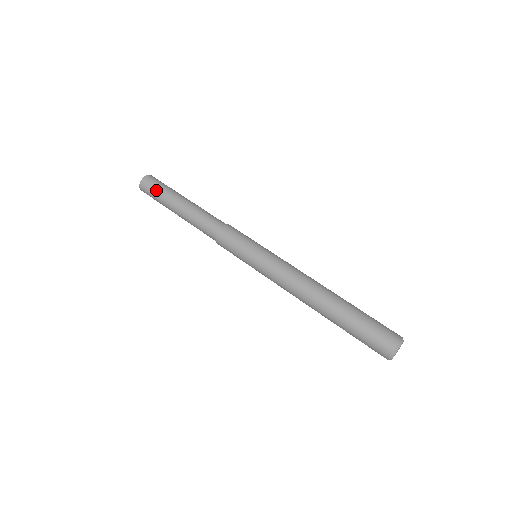
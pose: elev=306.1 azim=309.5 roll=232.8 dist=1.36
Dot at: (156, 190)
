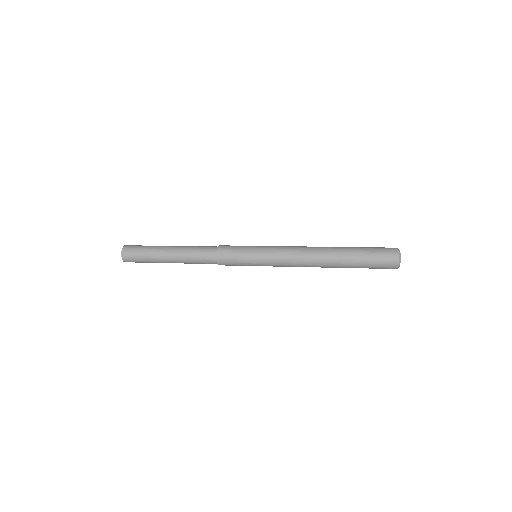
Dot at: occluded
